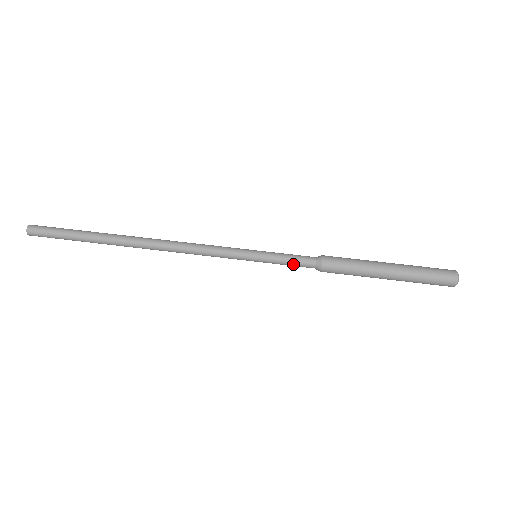
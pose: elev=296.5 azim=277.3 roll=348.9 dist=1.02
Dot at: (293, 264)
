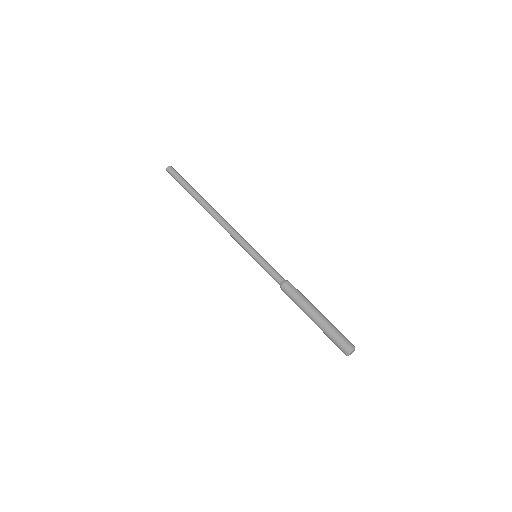
Dot at: (270, 275)
